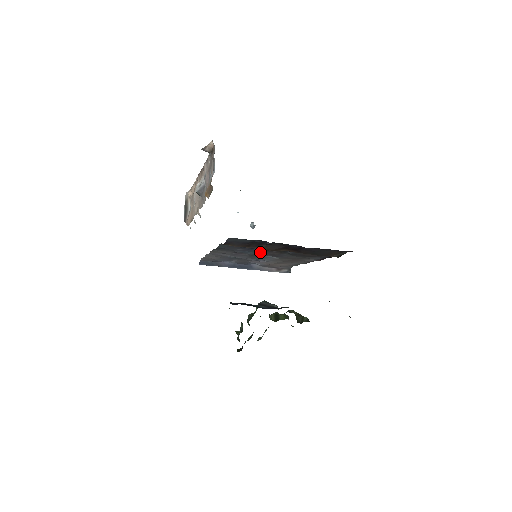
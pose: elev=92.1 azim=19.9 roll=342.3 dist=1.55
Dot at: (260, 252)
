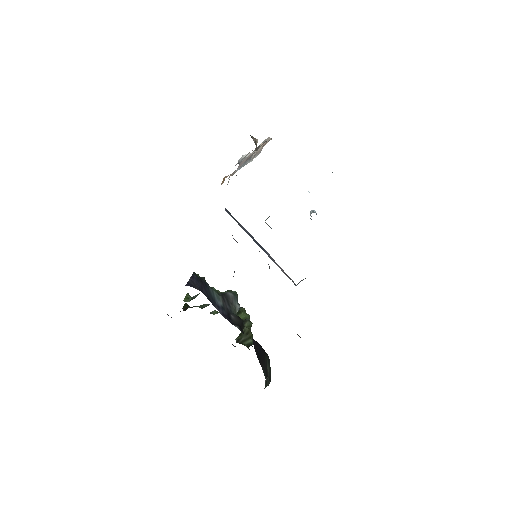
Dot at: occluded
